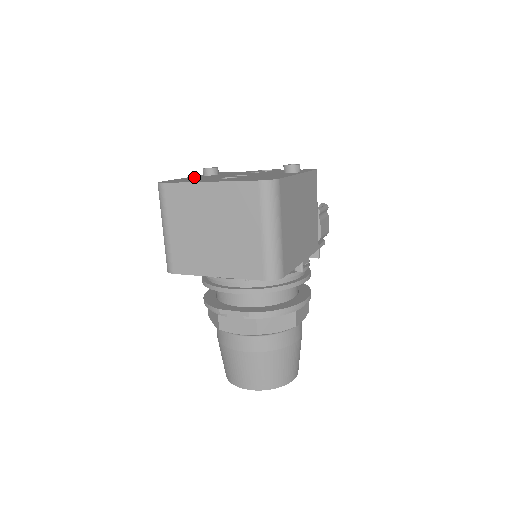
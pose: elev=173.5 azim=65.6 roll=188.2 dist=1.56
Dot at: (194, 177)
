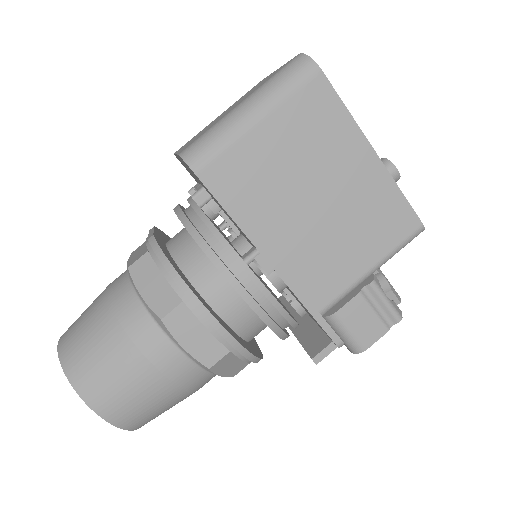
Dot at: occluded
